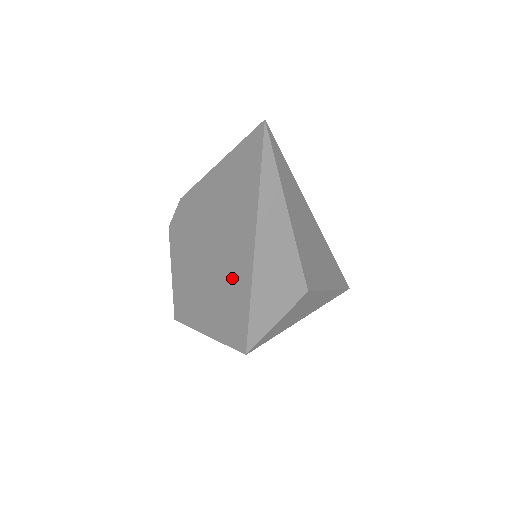
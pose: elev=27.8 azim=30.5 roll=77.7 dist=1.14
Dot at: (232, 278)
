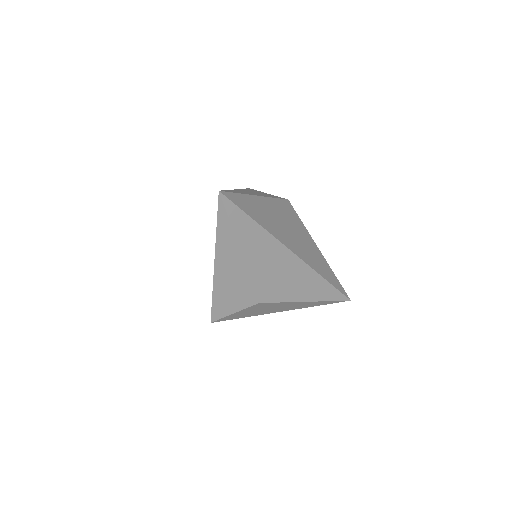
Dot at: occluded
